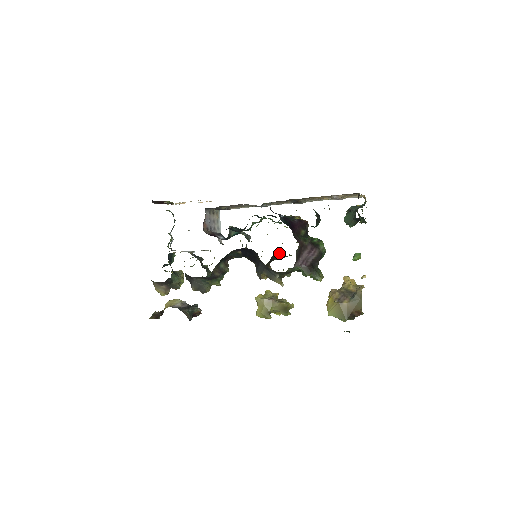
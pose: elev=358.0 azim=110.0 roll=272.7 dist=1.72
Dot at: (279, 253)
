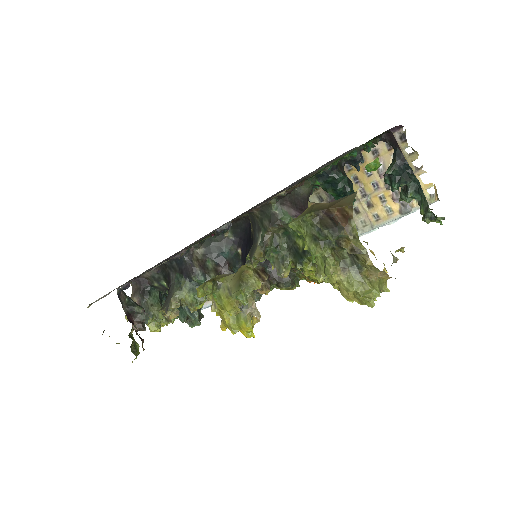
Dot at: (294, 284)
